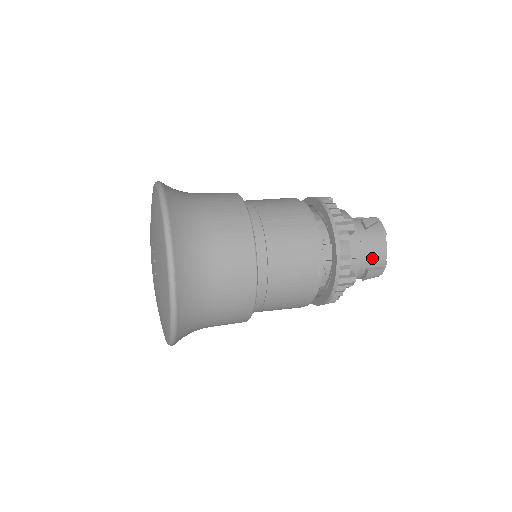
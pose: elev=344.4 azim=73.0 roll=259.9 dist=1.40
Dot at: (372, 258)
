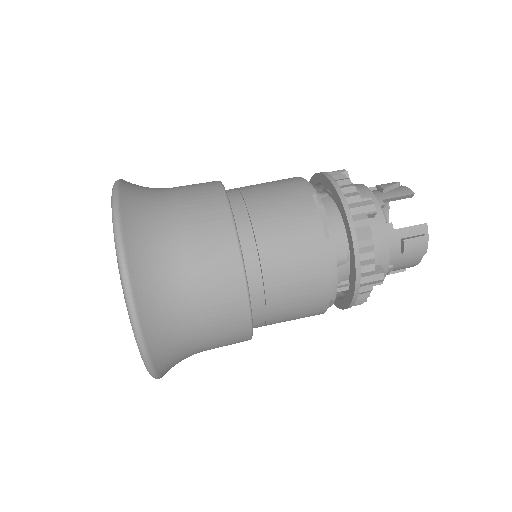
Dot at: (395, 270)
